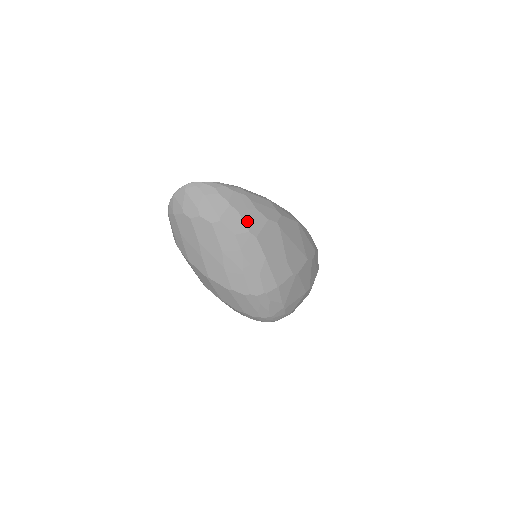
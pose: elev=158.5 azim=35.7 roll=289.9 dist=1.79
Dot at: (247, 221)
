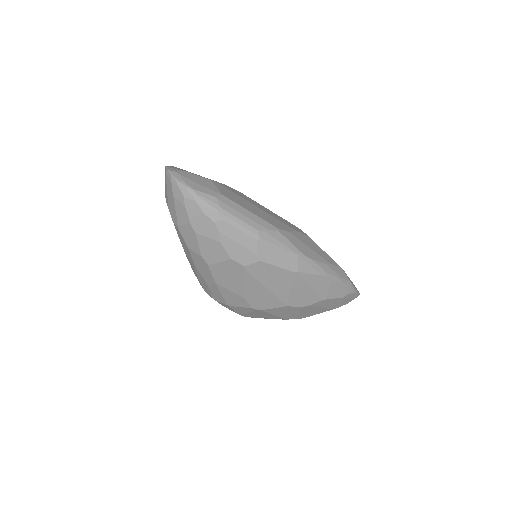
Dot at: (203, 247)
